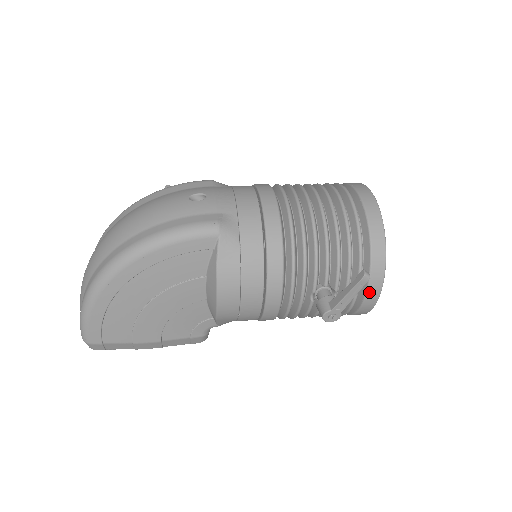
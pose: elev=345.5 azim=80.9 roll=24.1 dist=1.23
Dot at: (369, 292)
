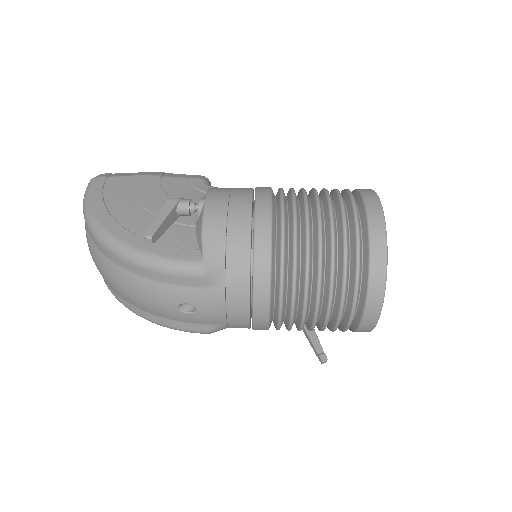
Dot at: occluded
